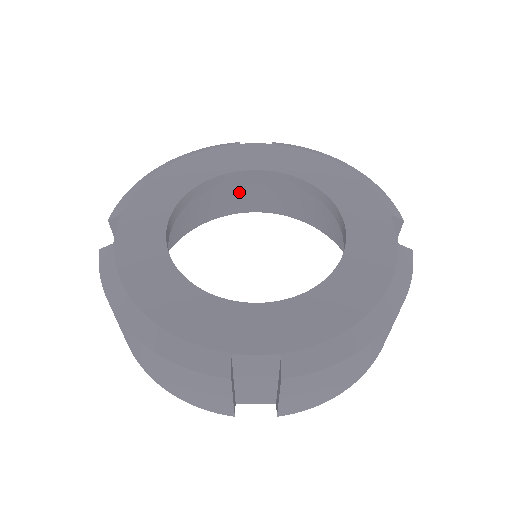
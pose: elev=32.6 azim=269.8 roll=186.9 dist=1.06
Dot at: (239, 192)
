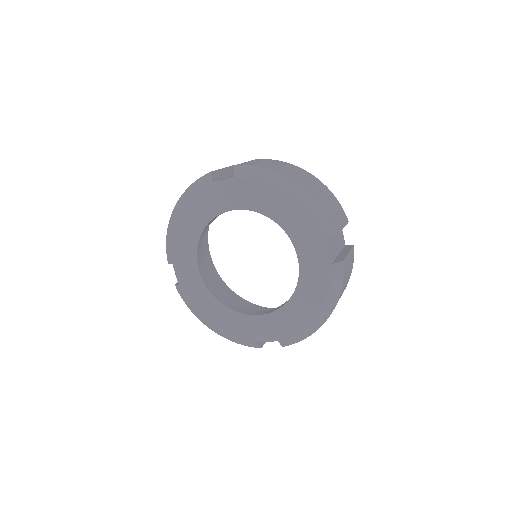
Dot at: occluded
